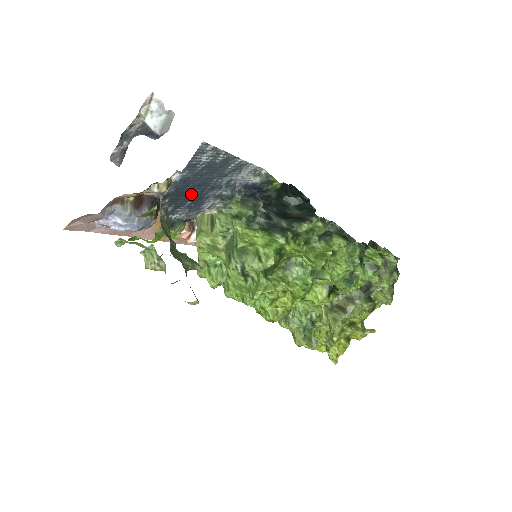
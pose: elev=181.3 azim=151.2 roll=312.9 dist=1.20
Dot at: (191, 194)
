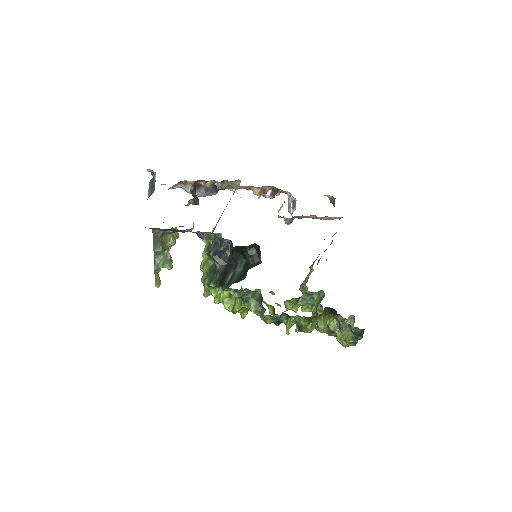
Dot at: occluded
